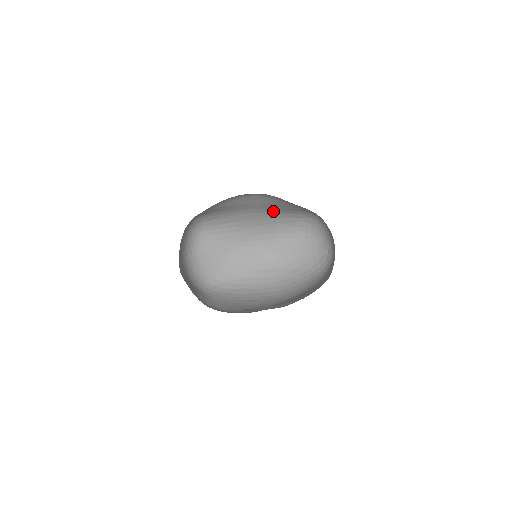
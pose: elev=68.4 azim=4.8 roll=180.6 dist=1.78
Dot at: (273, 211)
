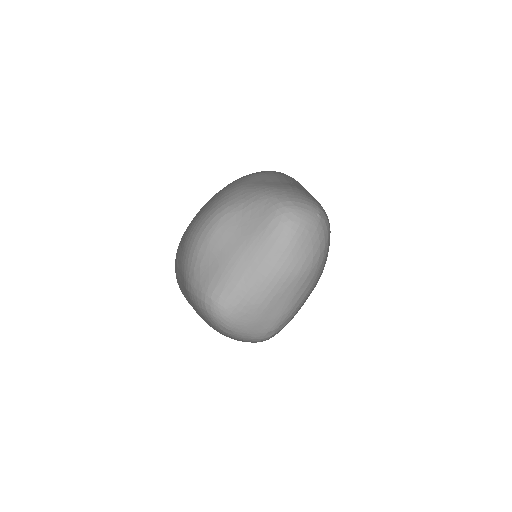
Dot at: (253, 239)
